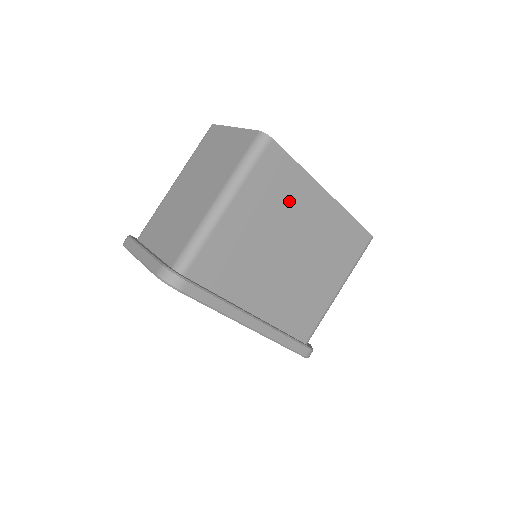
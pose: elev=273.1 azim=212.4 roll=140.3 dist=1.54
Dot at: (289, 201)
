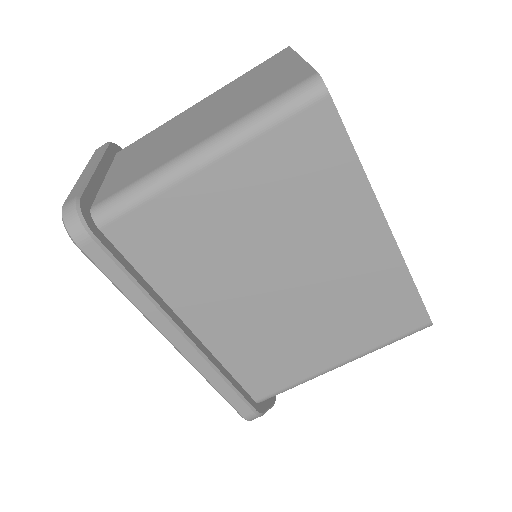
Dot at: (315, 207)
